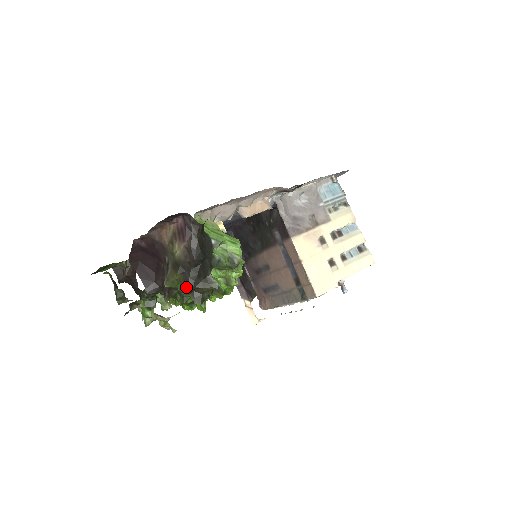
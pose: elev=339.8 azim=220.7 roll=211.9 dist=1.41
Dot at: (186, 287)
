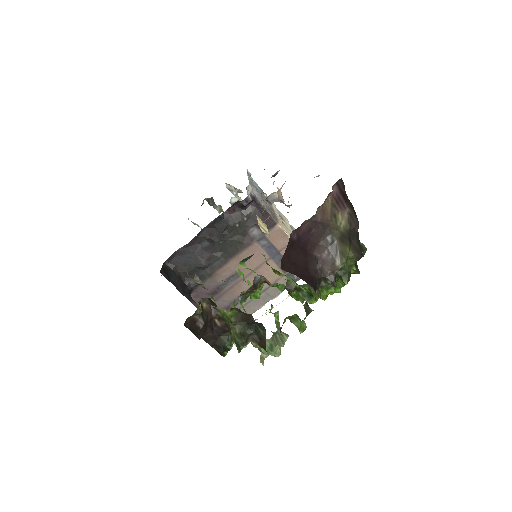
Dot at: (361, 255)
